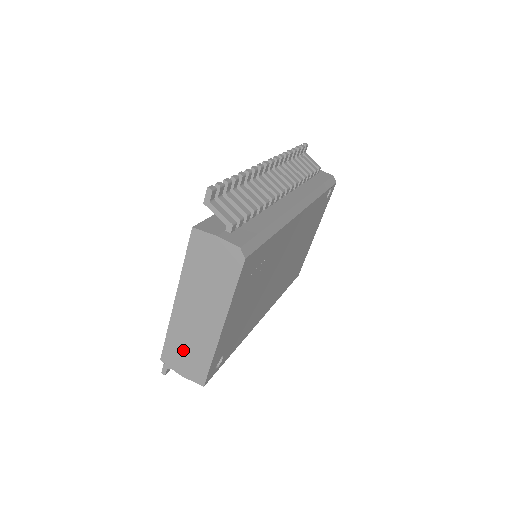
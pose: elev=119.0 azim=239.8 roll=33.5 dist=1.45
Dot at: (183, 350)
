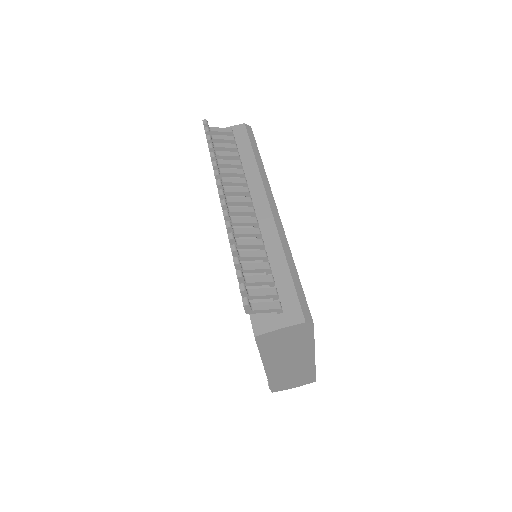
Dot at: (288, 380)
